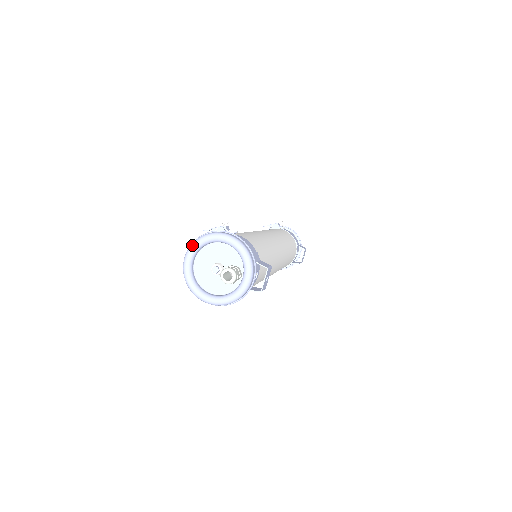
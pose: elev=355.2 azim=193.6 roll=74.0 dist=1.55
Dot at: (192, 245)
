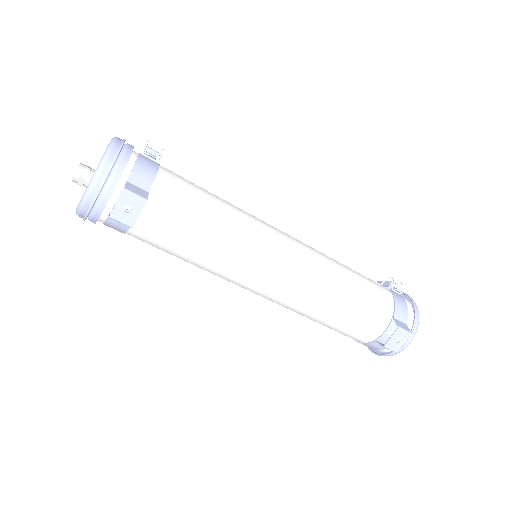
Dot at: occluded
